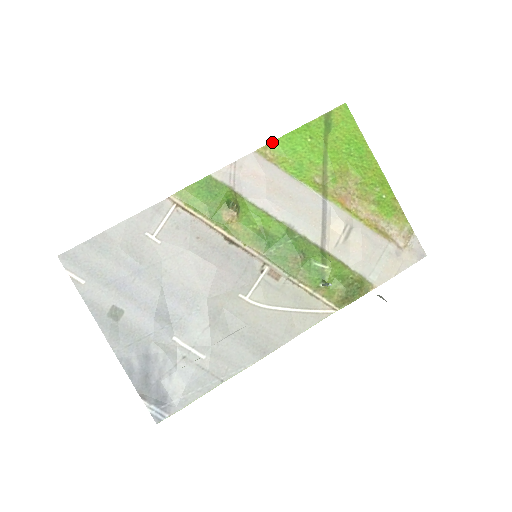
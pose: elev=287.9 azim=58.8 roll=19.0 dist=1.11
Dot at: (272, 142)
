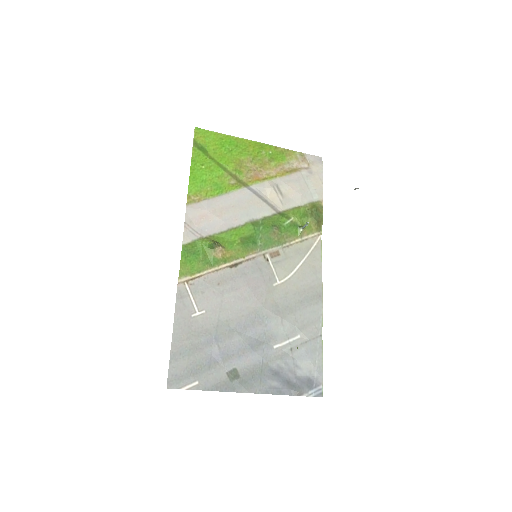
Dot at: (188, 190)
